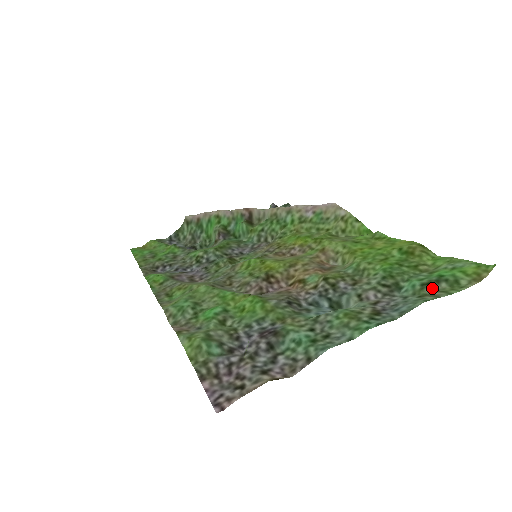
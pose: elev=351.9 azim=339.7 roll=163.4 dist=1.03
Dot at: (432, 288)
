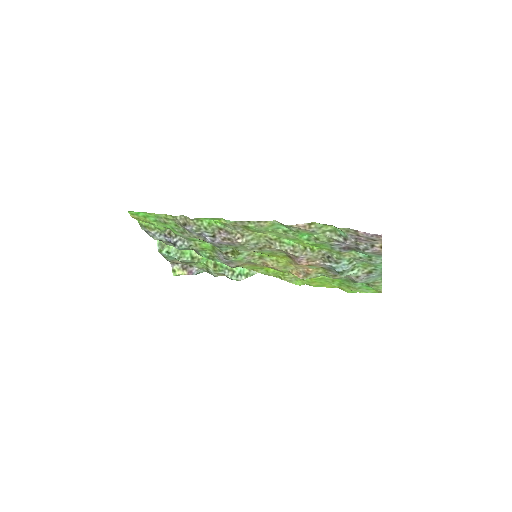
Dot at: (371, 285)
